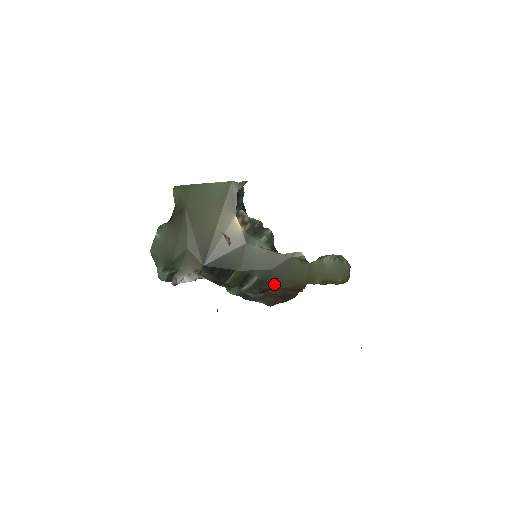
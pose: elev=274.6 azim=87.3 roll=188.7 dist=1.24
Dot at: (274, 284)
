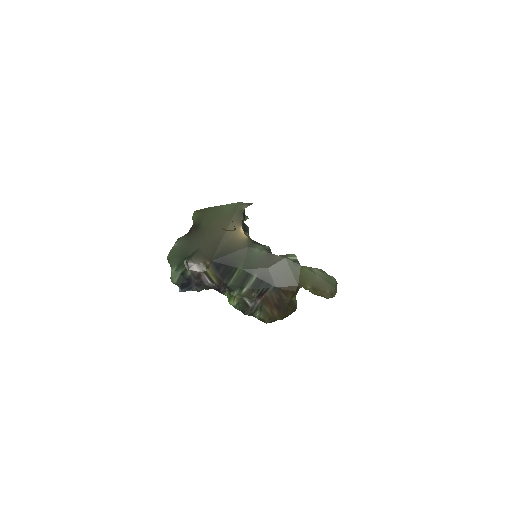
Dot at: (270, 283)
